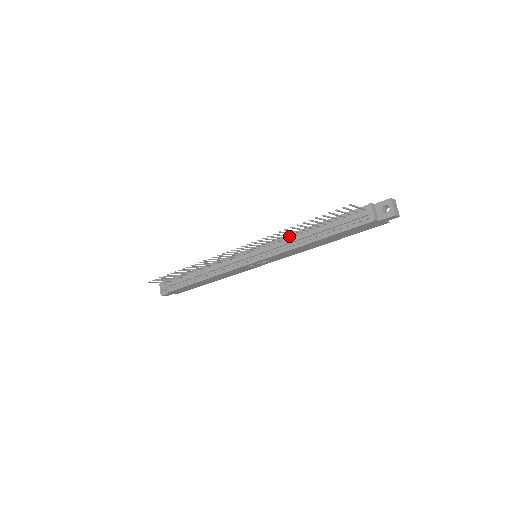
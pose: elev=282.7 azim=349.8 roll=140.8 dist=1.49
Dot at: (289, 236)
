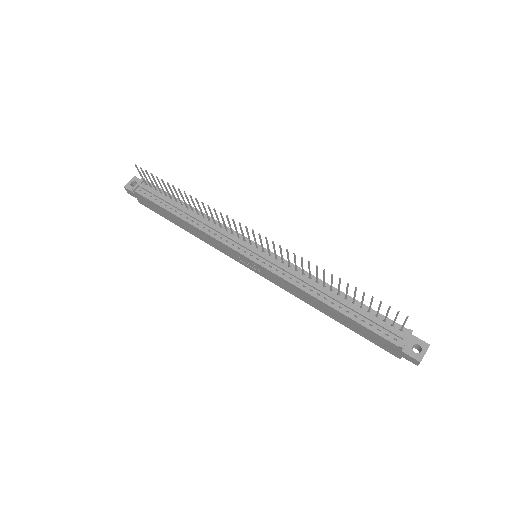
Dot at: (311, 276)
